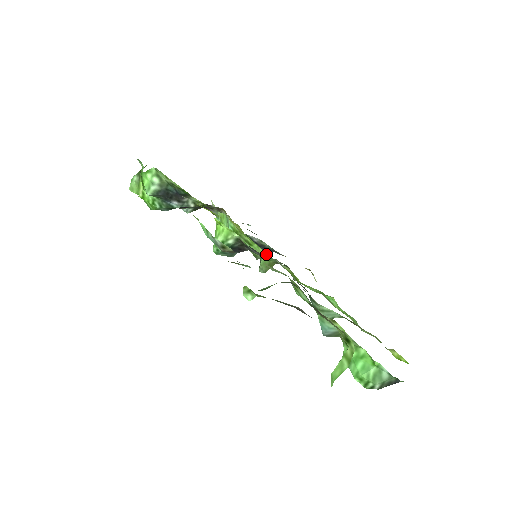
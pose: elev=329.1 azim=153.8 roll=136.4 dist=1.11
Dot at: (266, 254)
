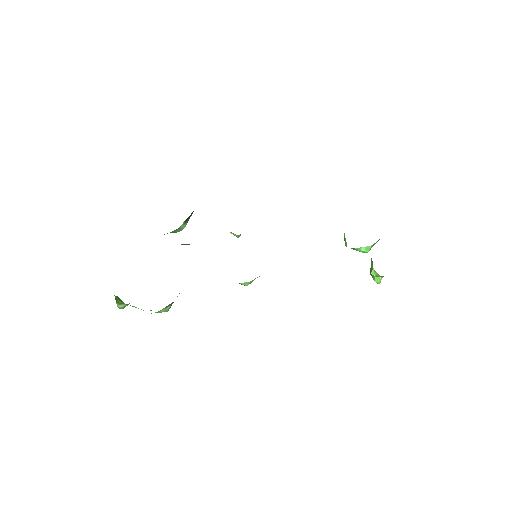
Dot at: occluded
